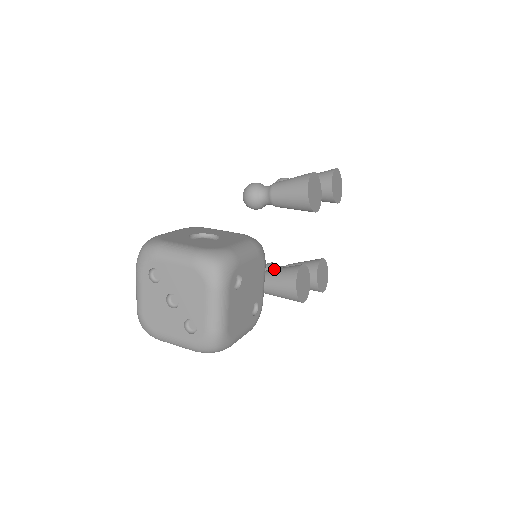
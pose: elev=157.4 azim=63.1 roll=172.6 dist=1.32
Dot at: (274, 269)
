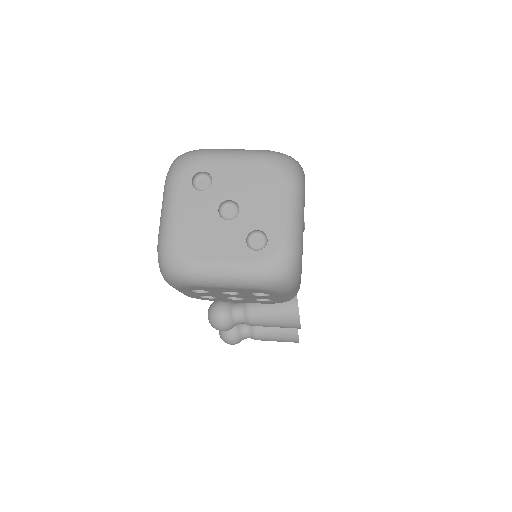
Dot at: occluded
